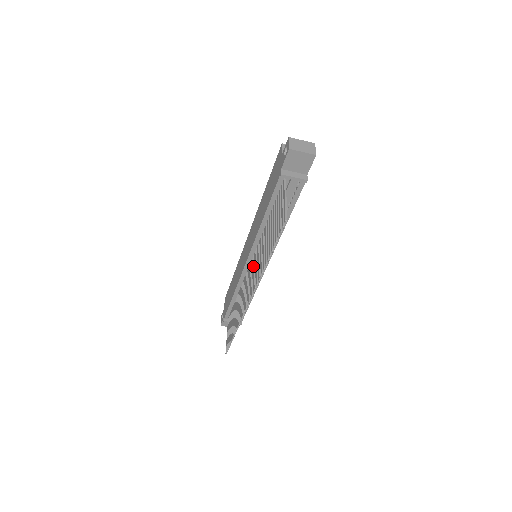
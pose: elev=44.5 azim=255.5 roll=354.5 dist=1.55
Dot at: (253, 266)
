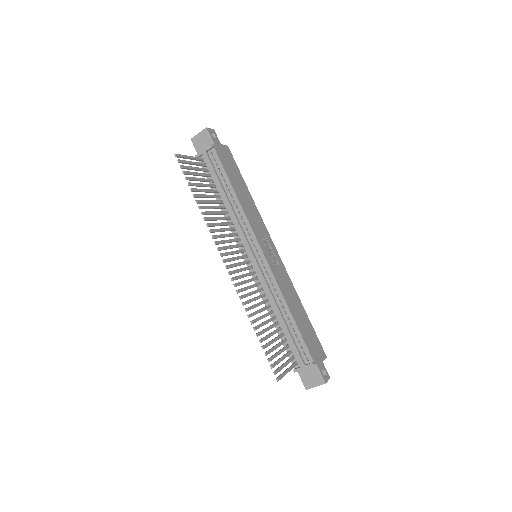
Dot at: (237, 251)
